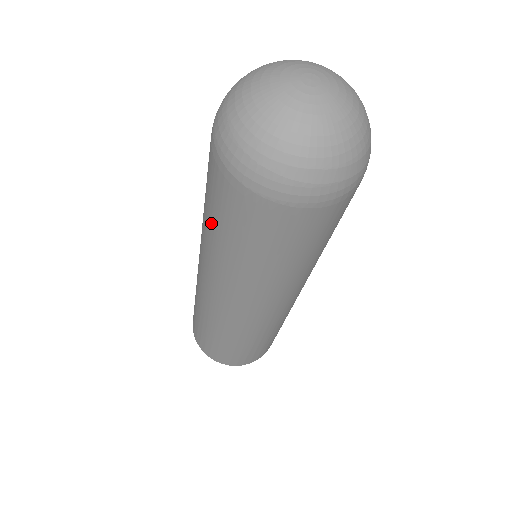
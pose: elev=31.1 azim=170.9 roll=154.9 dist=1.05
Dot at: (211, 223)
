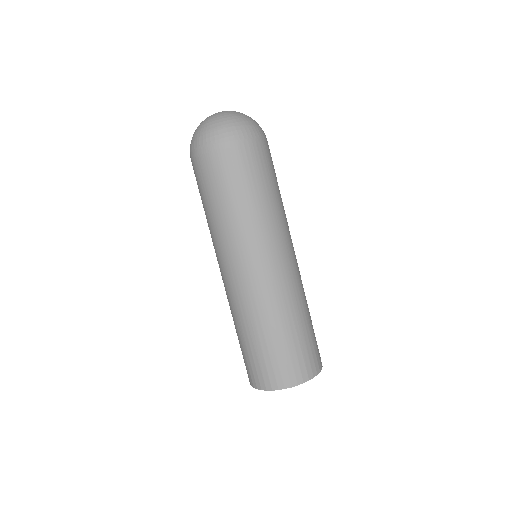
Dot at: (236, 198)
